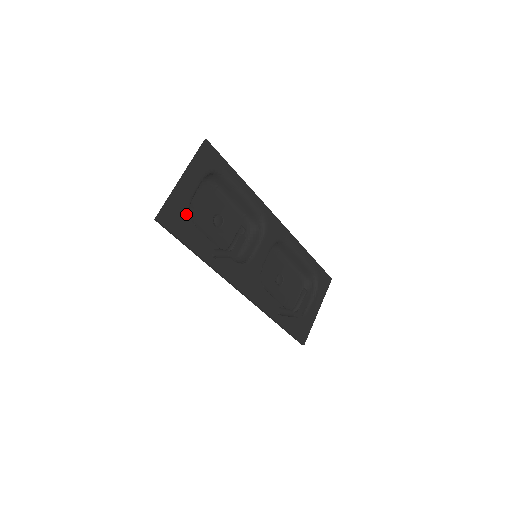
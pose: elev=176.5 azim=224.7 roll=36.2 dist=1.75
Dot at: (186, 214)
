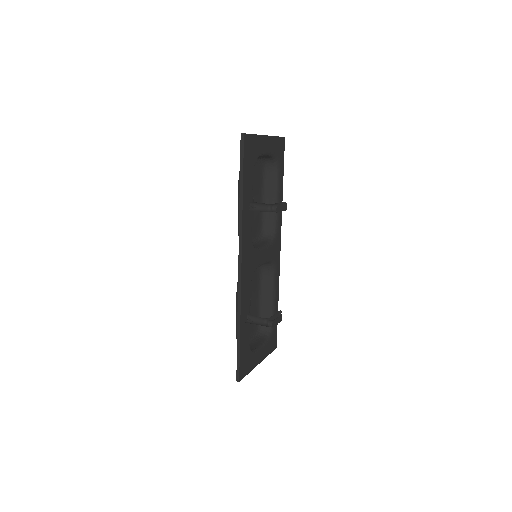
Dot at: (255, 158)
